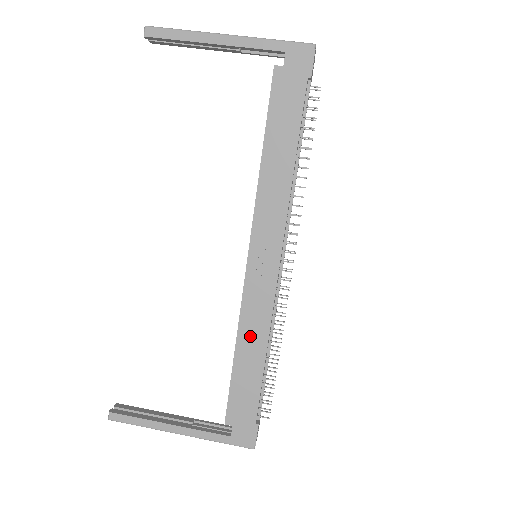
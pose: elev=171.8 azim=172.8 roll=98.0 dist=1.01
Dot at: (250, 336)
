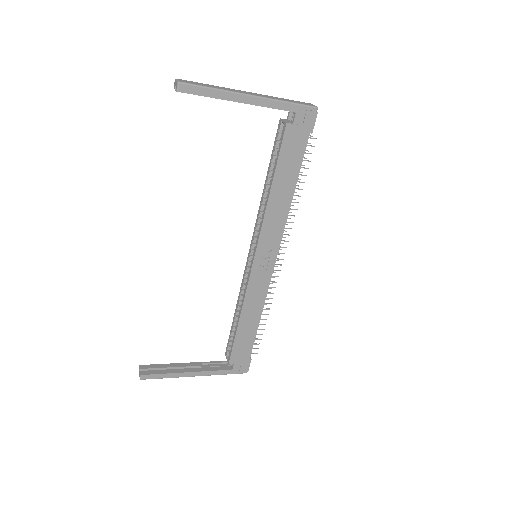
Dot at: (251, 309)
